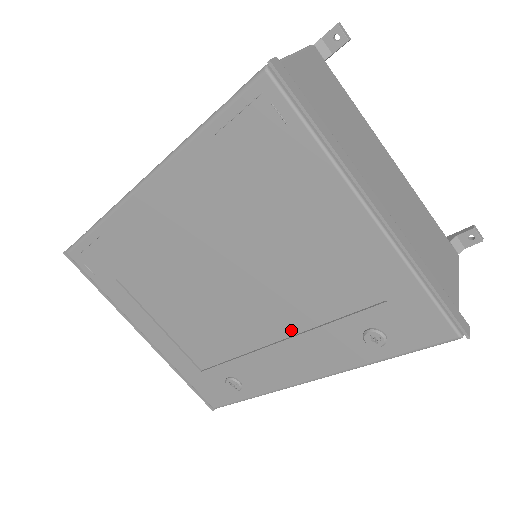
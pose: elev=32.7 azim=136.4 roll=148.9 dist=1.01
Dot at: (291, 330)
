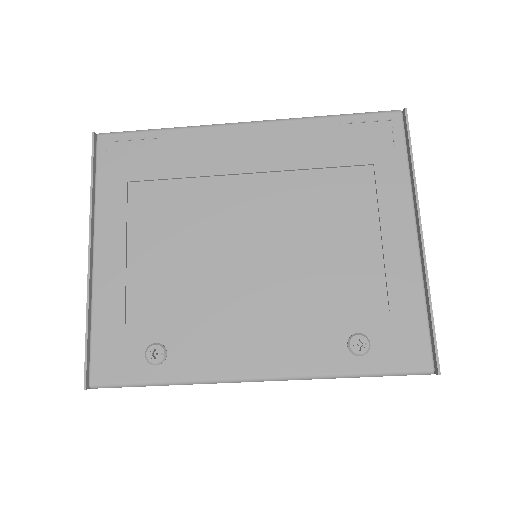
Dot at: (278, 309)
